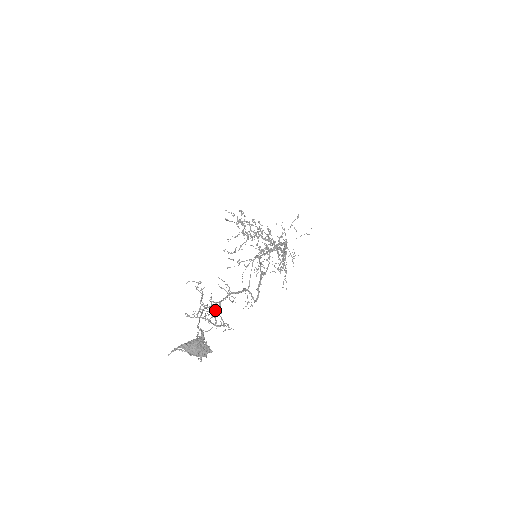
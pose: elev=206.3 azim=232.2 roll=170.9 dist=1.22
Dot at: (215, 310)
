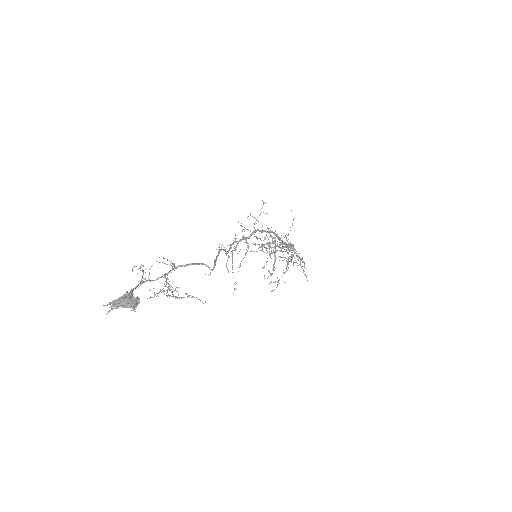
Dot at: (164, 283)
